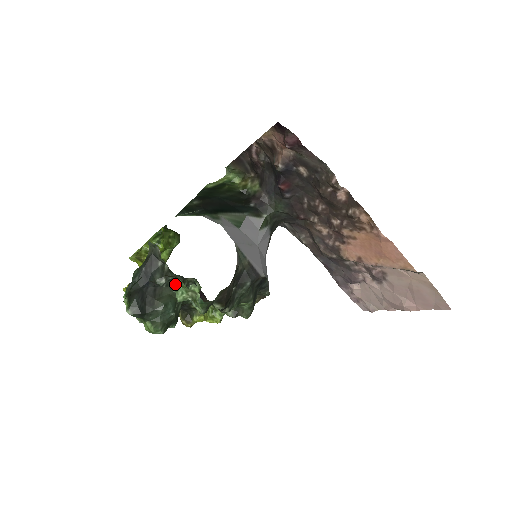
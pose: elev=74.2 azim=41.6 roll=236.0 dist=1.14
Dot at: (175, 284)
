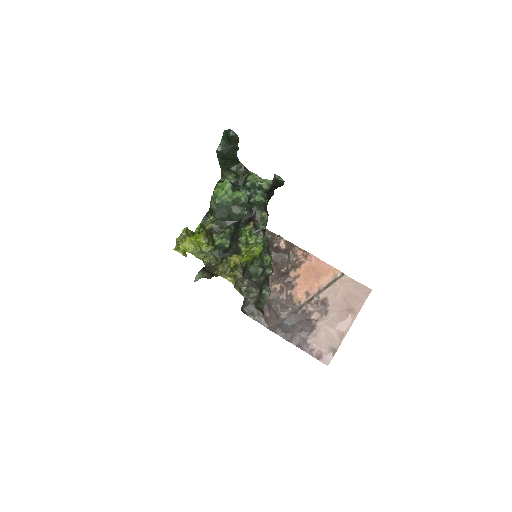
Dot at: (247, 181)
